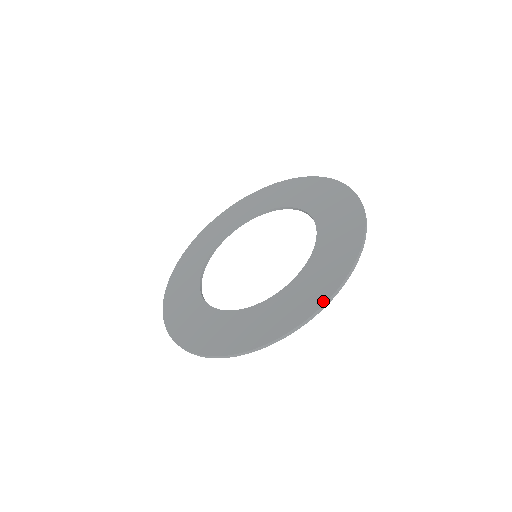
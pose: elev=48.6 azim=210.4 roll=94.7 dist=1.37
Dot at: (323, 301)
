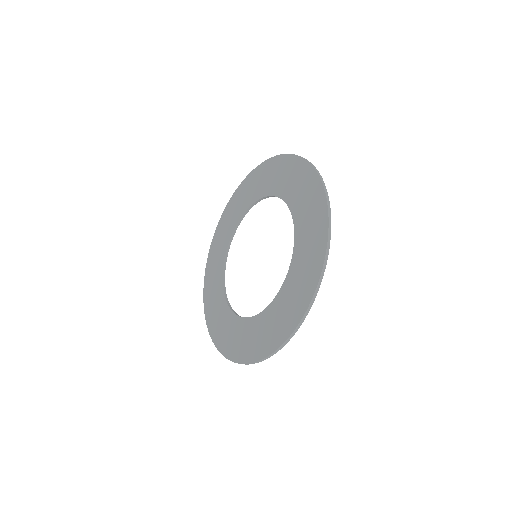
Dot at: (325, 207)
